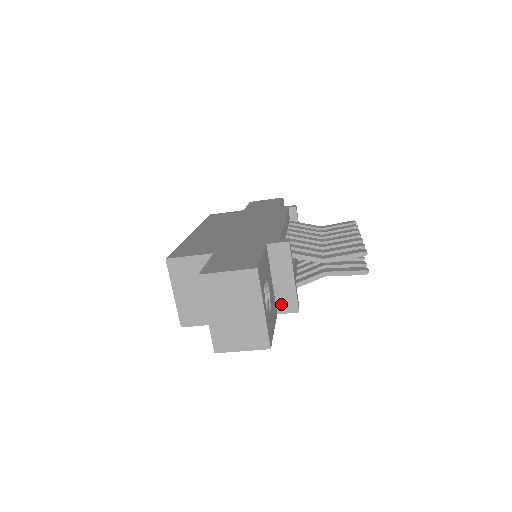
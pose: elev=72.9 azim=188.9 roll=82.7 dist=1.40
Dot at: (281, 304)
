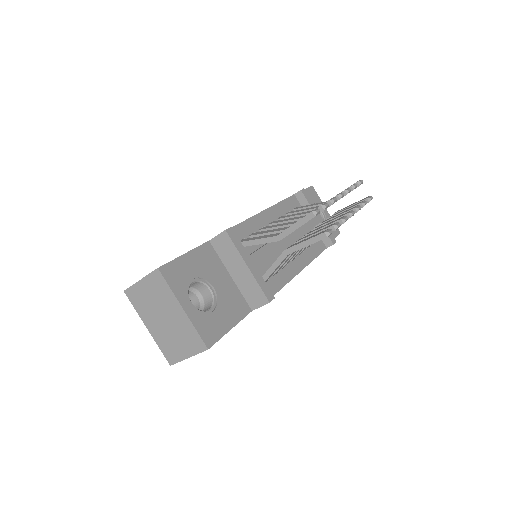
Dot at: (250, 299)
